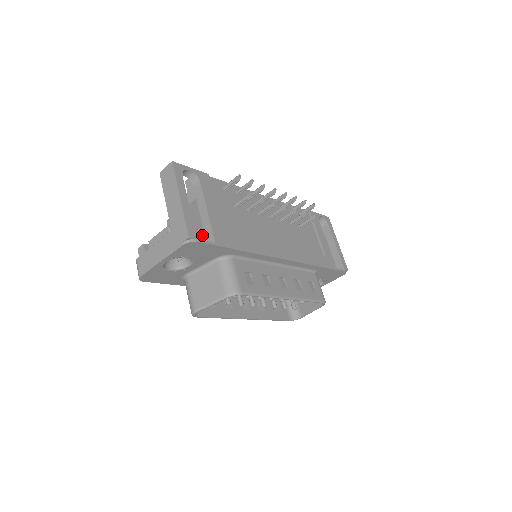
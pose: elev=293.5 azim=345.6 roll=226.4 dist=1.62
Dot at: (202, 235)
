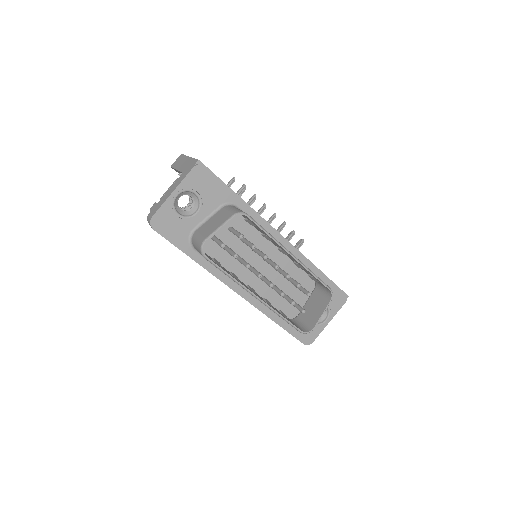
Dot at: occluded
